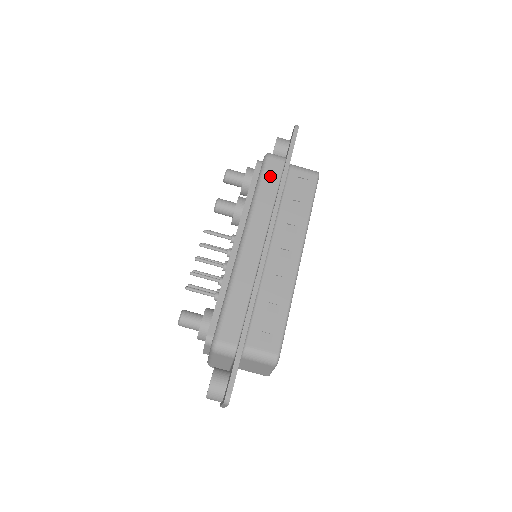
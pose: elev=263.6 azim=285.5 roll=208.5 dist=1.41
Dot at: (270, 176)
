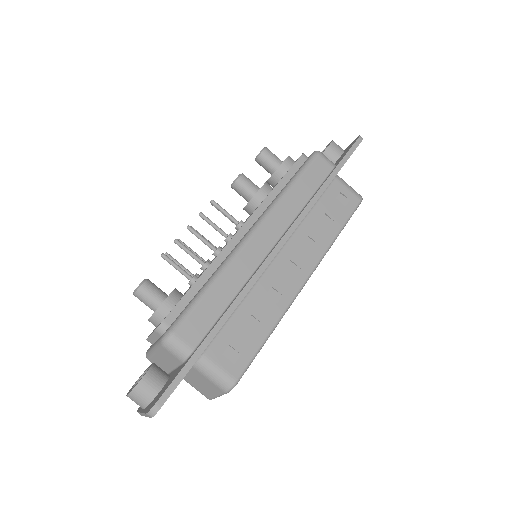
Dot at: (311, 175)
